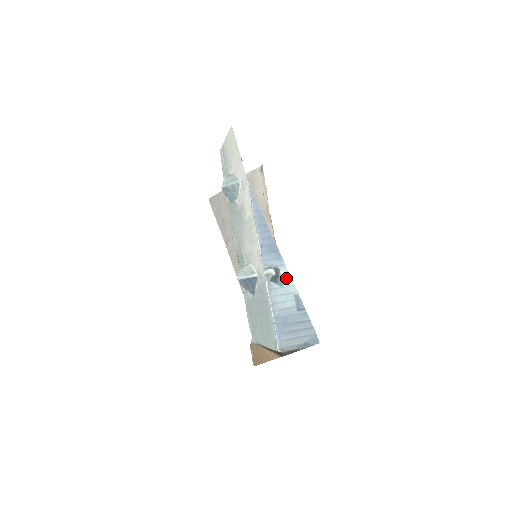
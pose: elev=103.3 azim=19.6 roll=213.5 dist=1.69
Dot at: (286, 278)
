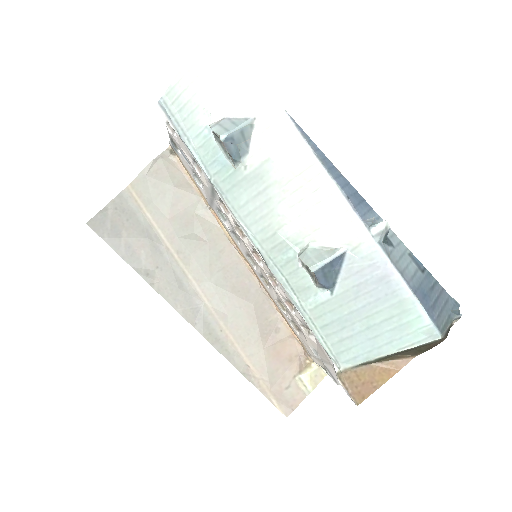
Dot at: (390, 234)
